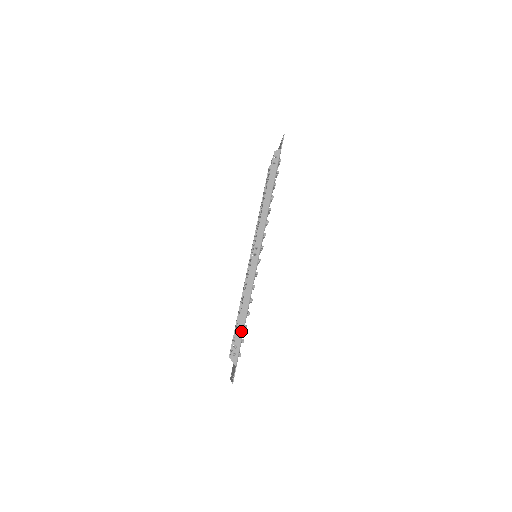
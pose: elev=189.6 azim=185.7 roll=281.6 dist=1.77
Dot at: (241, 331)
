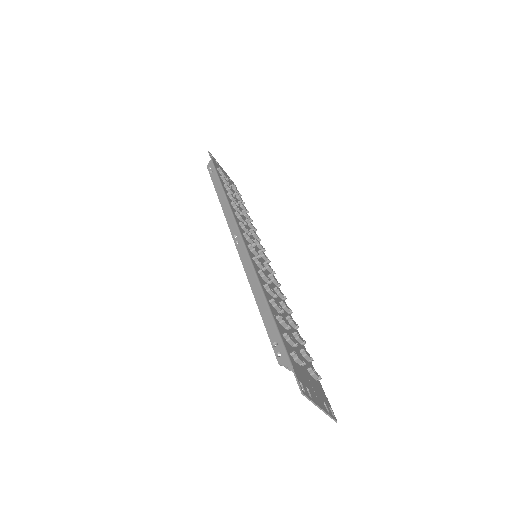
Dot at: (270, 322)
